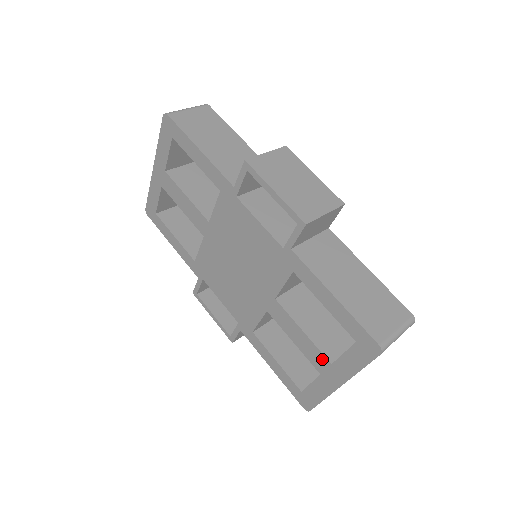
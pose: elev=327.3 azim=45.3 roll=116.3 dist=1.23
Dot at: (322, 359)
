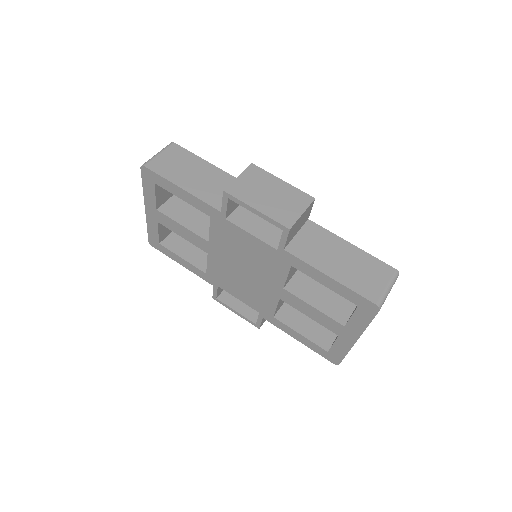
Dot at: (336, 324)
